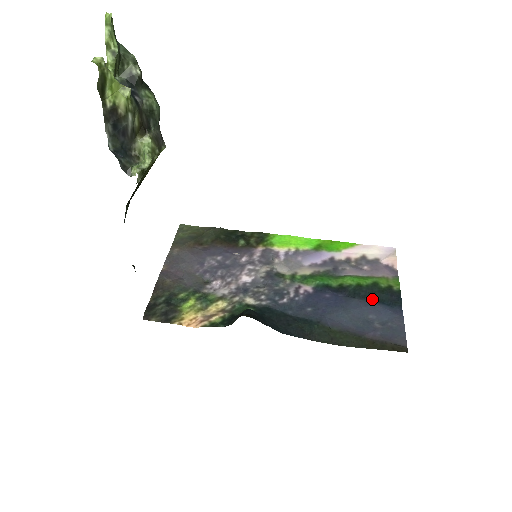
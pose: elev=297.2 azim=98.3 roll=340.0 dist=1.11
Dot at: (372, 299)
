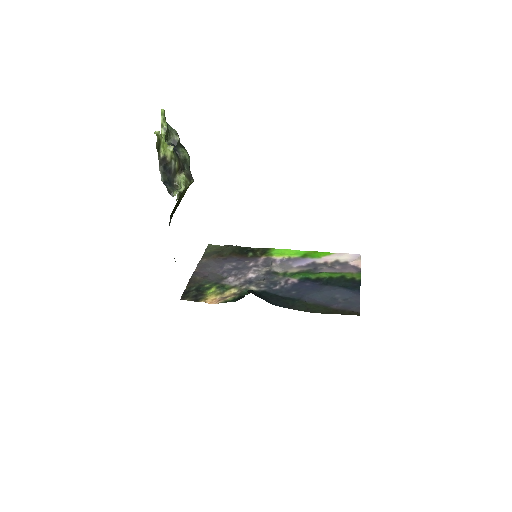
Dot at: (339, 286)
